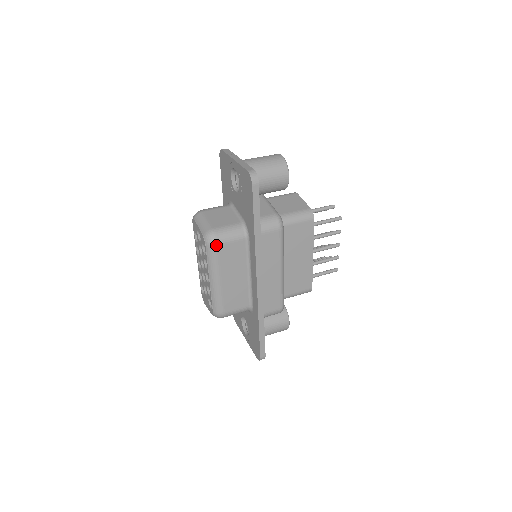
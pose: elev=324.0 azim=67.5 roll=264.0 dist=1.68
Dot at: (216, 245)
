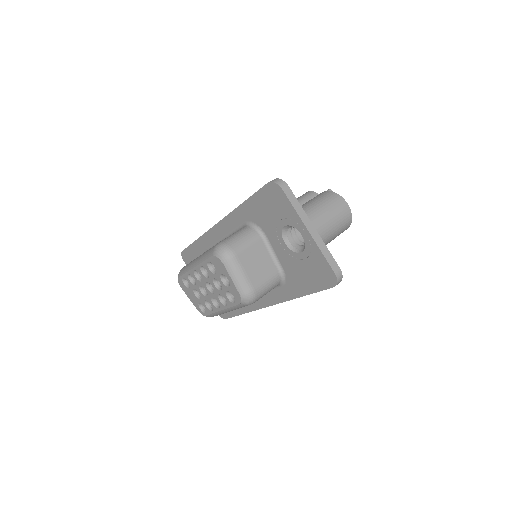
Dot at: (252, 303)
